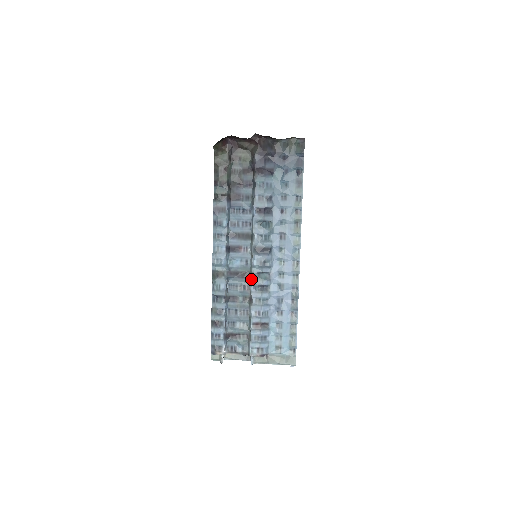
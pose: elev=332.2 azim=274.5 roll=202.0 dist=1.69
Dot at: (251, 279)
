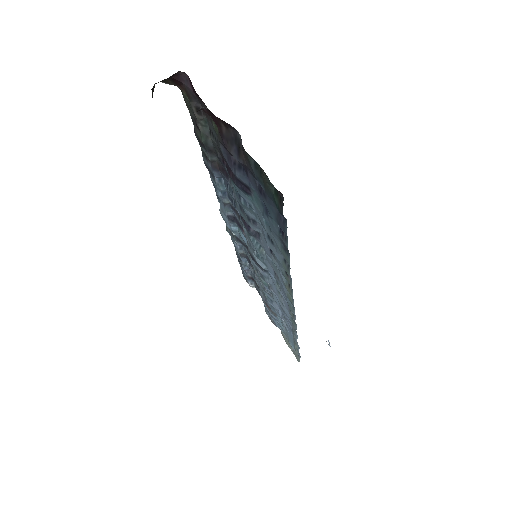
Dot at: occluded
